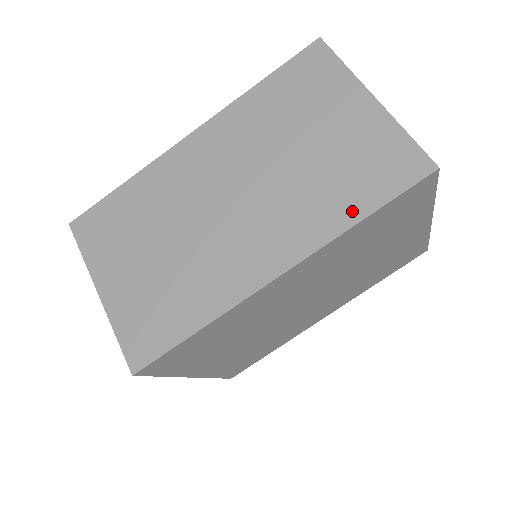
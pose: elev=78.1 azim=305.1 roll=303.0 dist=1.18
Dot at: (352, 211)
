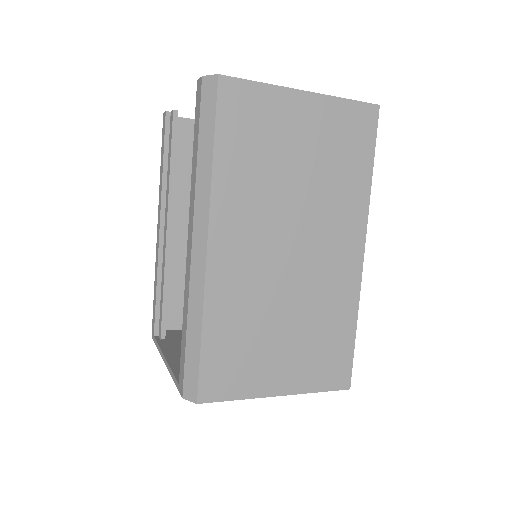
Dot at: (363, 176)
